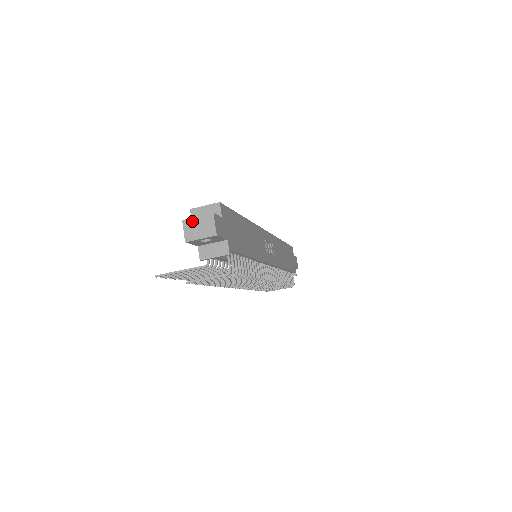
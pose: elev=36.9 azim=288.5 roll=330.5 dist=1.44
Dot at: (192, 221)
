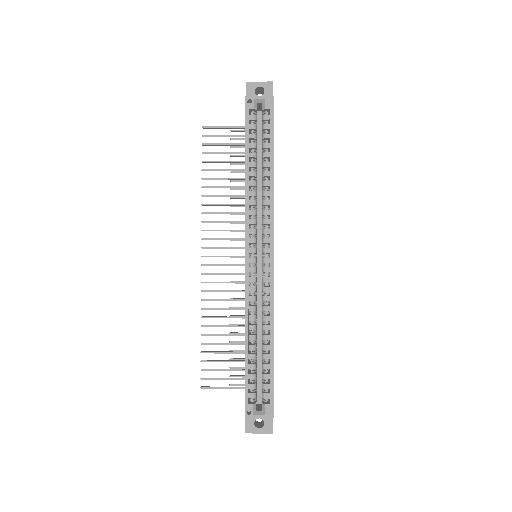
Dot at: (254, 433)
